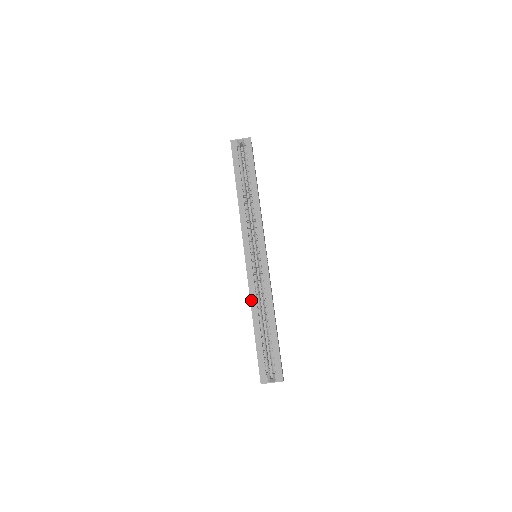
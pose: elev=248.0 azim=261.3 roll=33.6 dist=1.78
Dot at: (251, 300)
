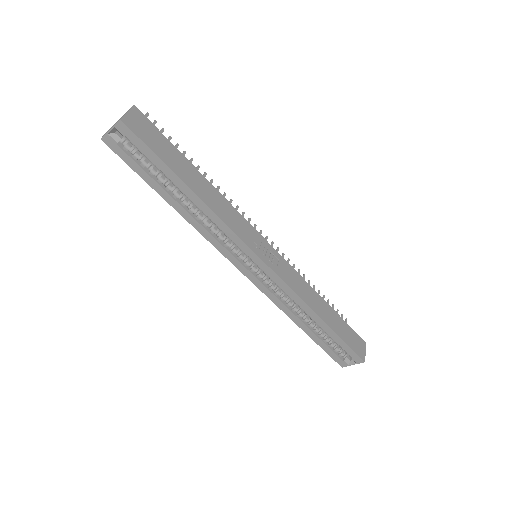
Dot at: (282, 310)
